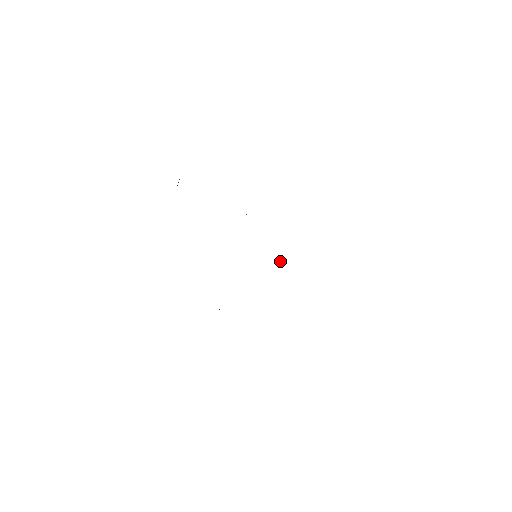
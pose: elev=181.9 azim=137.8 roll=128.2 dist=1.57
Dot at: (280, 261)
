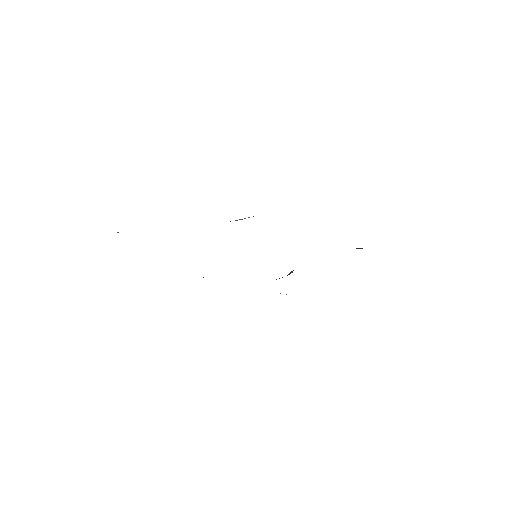
Dot at: (291, 271)
